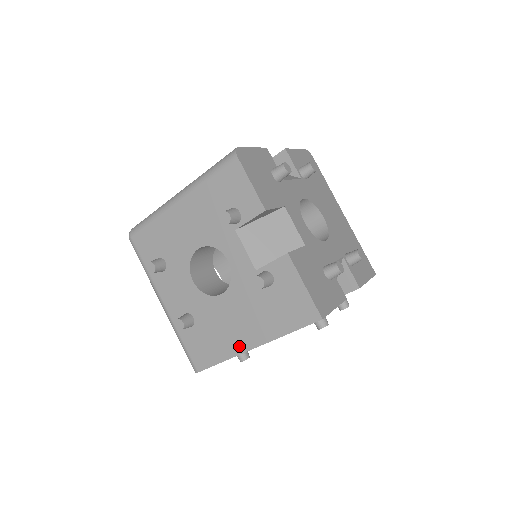
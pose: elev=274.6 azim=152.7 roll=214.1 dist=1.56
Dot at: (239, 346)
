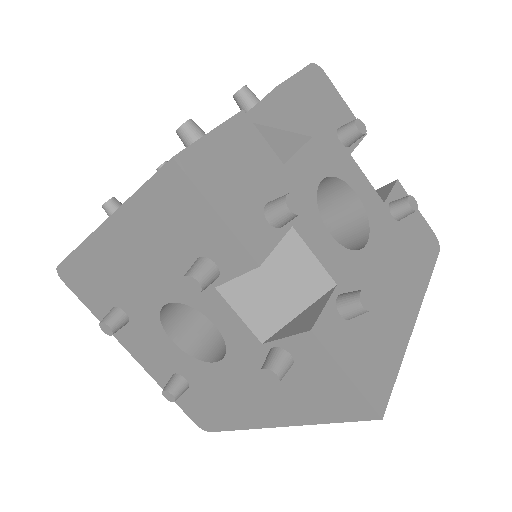
Dot at: occluded
